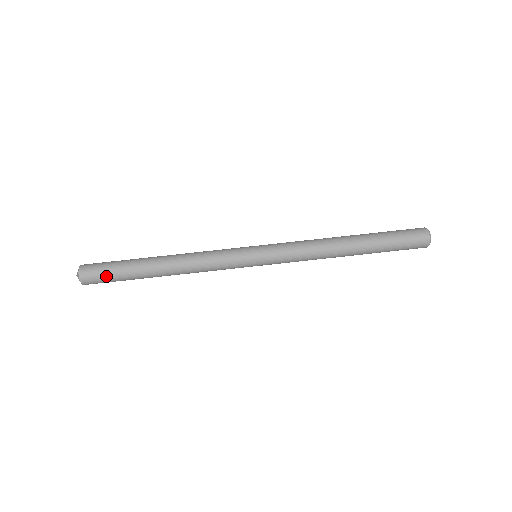
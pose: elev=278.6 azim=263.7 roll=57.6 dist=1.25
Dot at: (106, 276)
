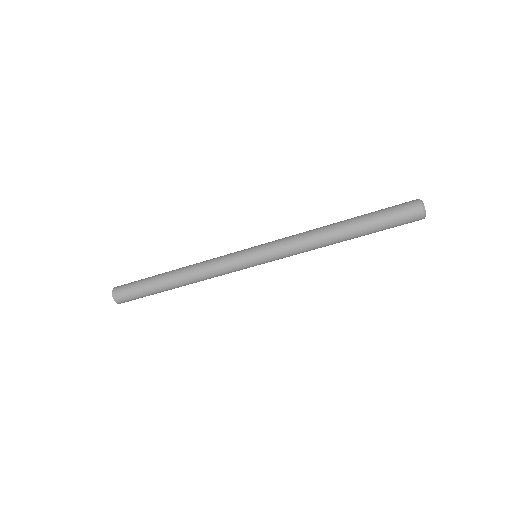
Dot at: occluded
